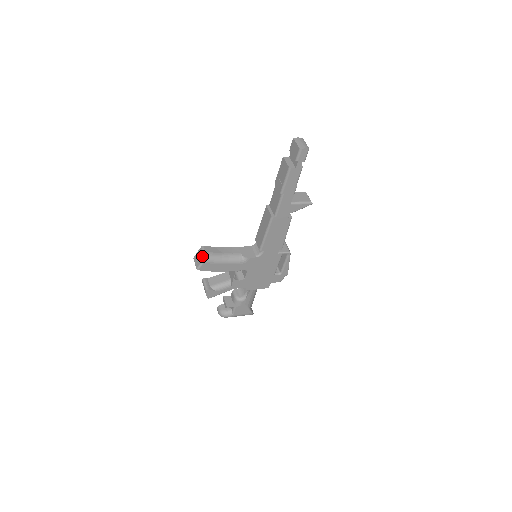
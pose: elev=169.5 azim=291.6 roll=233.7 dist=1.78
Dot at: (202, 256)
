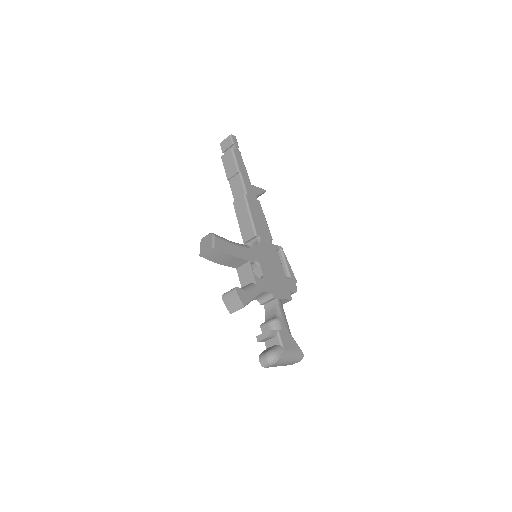
Dot at: (209, 236)
